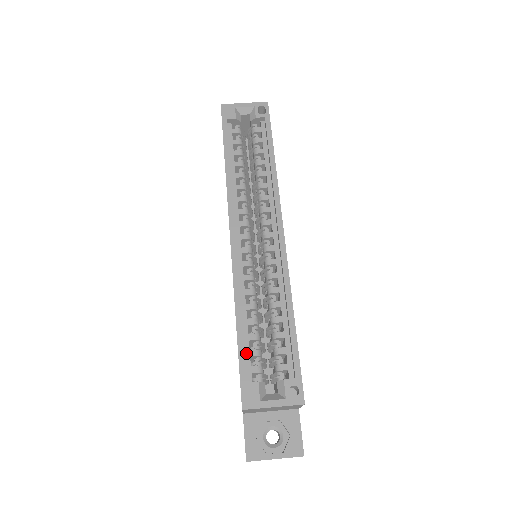
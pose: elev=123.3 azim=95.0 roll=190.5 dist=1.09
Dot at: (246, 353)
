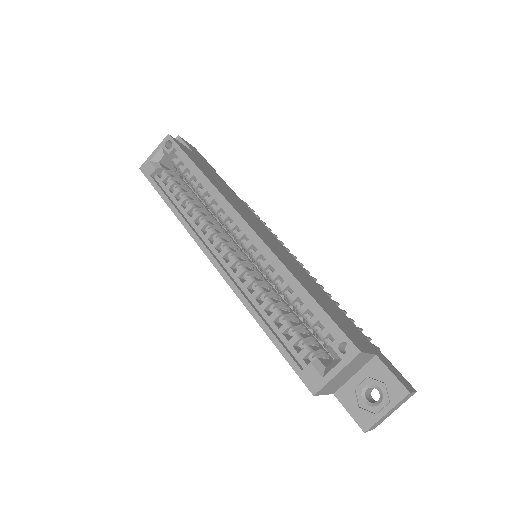
Dot at: (287, 345)
